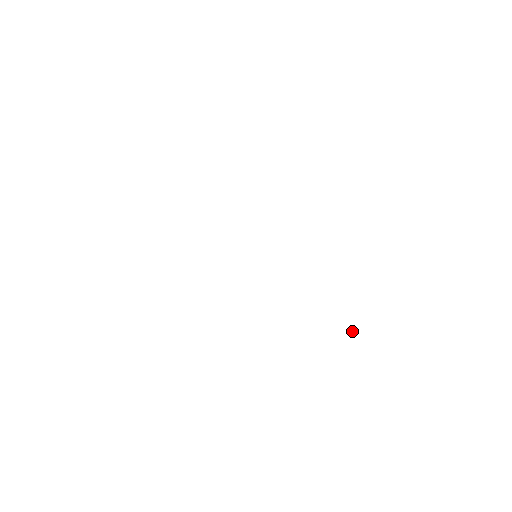
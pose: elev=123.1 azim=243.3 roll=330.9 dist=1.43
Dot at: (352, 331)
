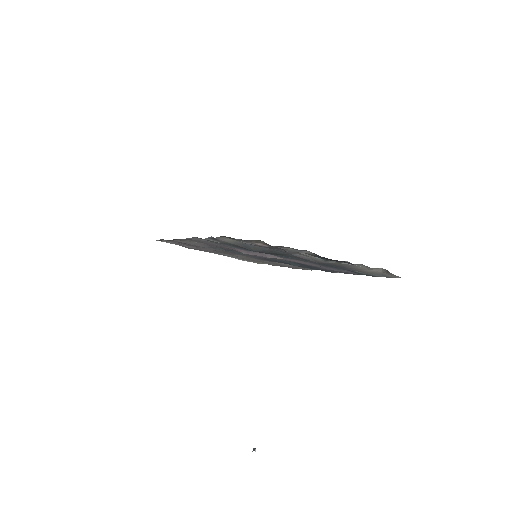
Dot at: (255, 448)
